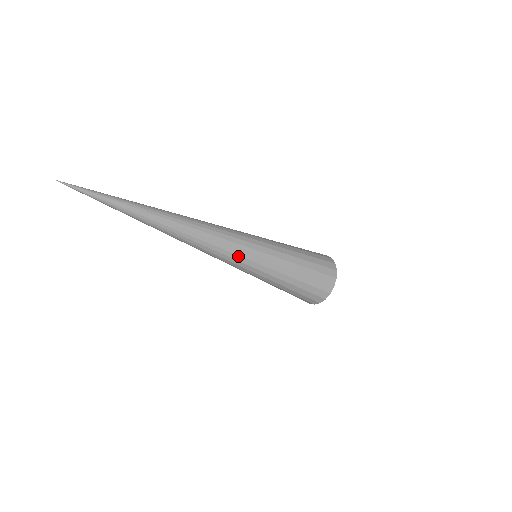
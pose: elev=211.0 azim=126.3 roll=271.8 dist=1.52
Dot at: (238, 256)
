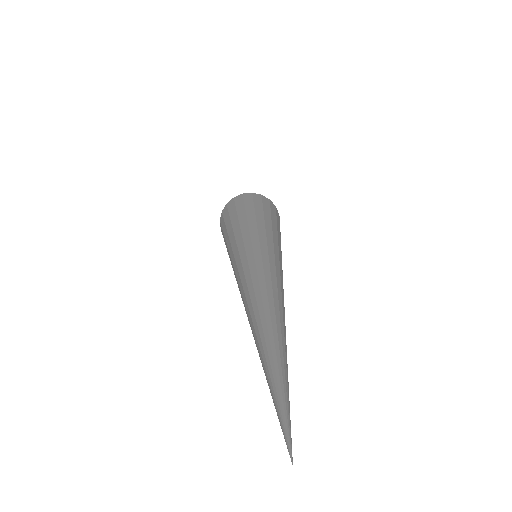
Dot at: occluded
